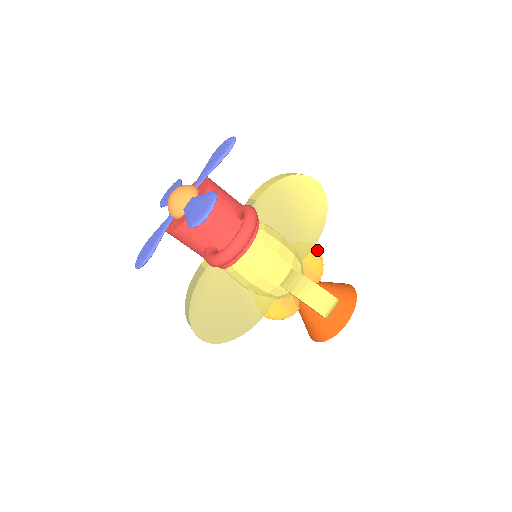
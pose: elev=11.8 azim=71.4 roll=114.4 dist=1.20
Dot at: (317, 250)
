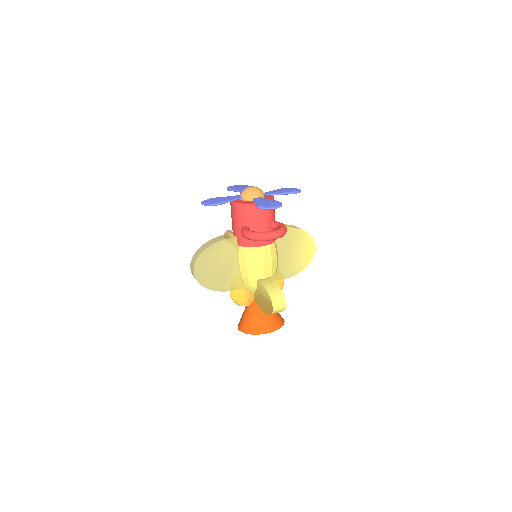
Dot at: occluded
